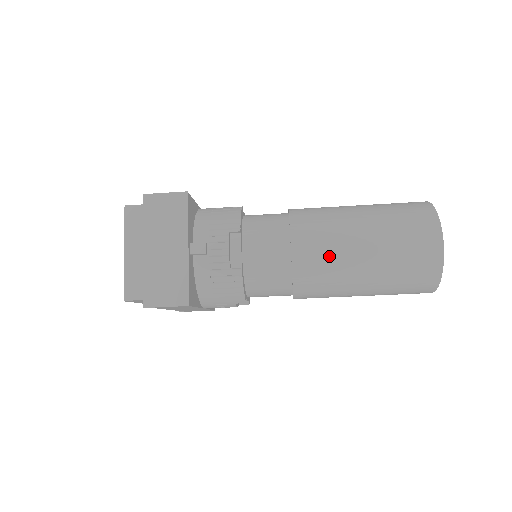
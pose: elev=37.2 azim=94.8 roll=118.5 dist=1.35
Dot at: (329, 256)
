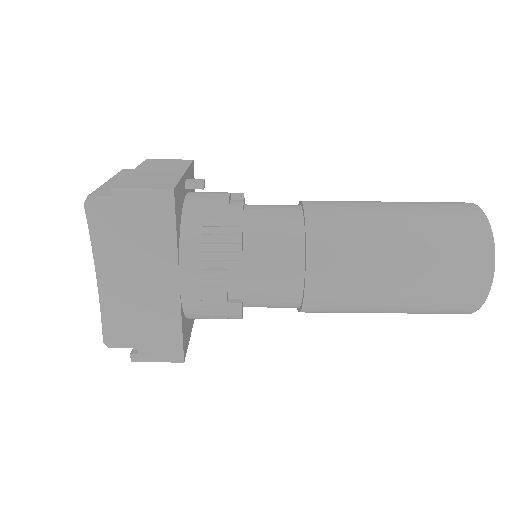
Dot at: (348, 208)
